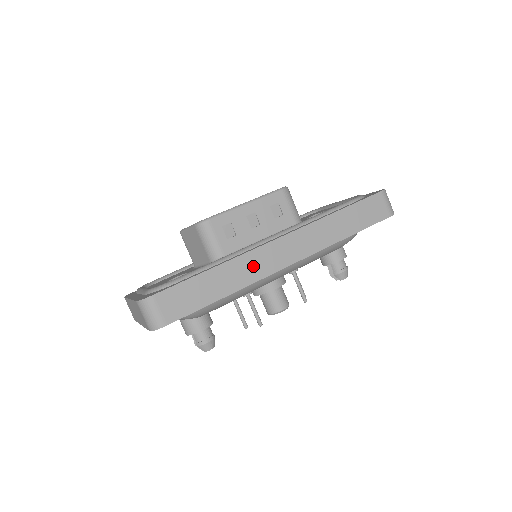
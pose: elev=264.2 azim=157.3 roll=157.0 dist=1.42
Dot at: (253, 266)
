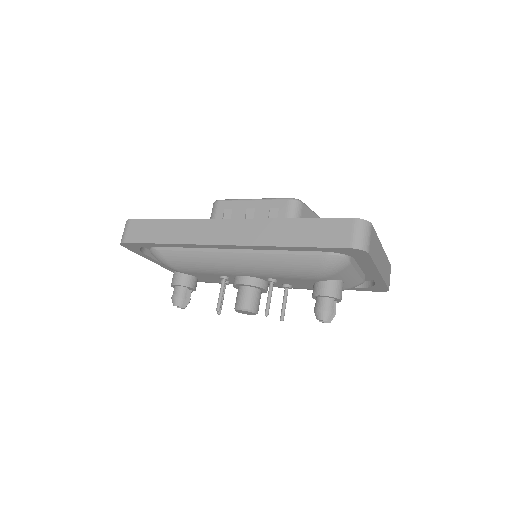
Dot at: (196, 231)
